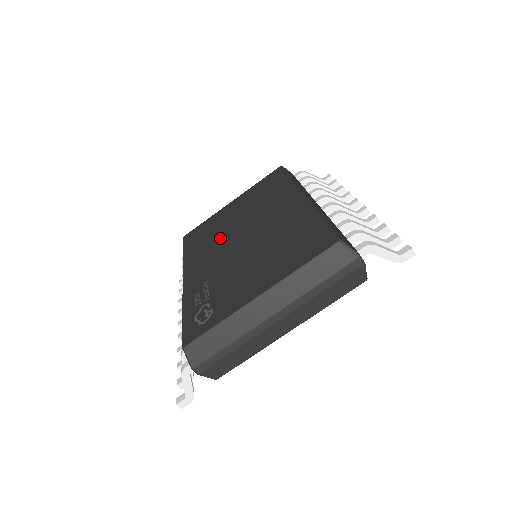
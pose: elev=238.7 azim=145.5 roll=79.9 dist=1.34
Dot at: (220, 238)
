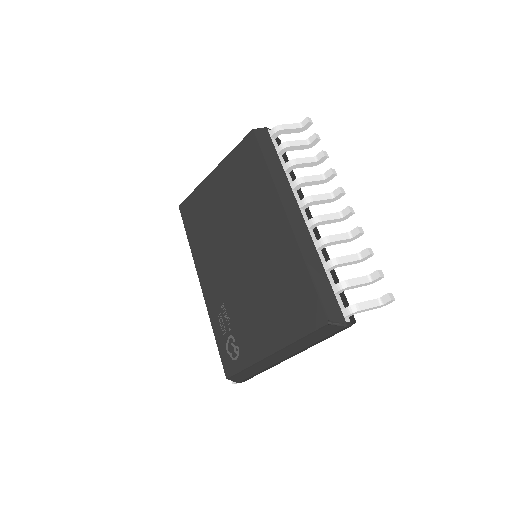
Dot at: (218, 238)
